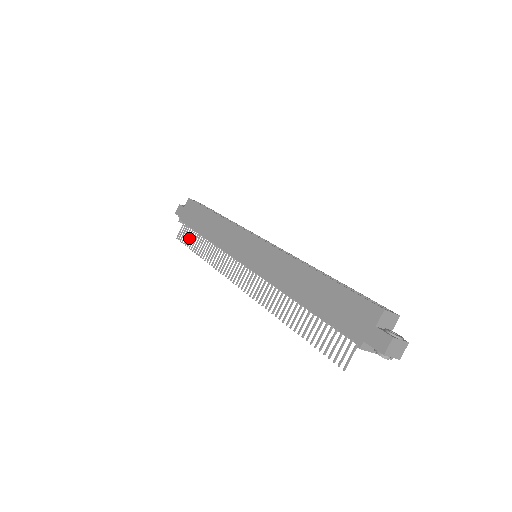
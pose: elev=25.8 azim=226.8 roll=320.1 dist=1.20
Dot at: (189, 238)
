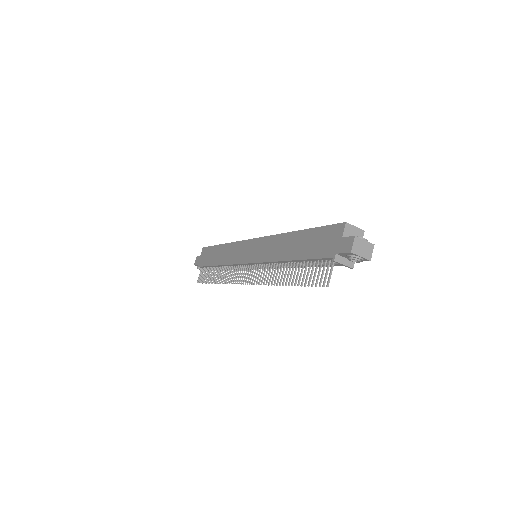
Dot at: (206, 276)
